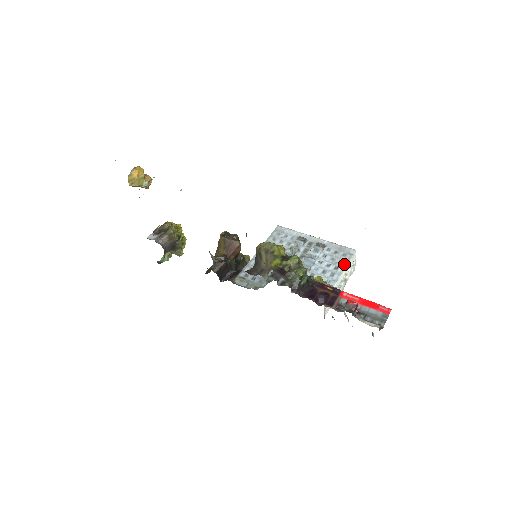
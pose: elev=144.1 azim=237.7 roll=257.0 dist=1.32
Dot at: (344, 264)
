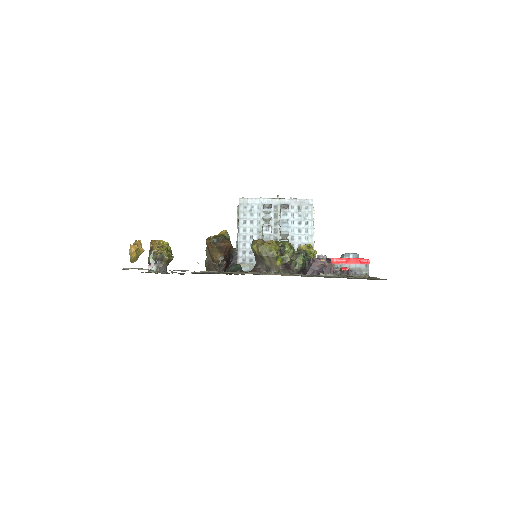
Dot at: (311, 217)
